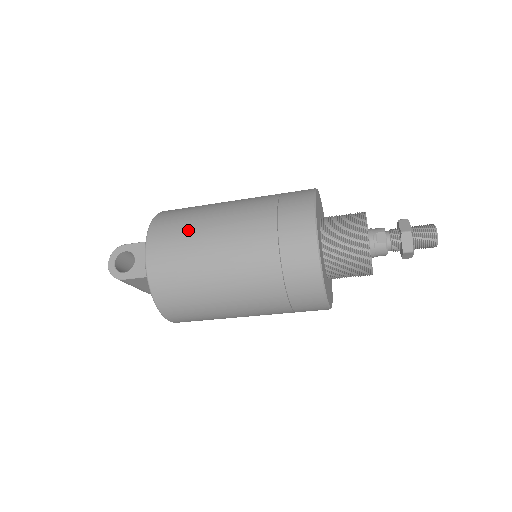
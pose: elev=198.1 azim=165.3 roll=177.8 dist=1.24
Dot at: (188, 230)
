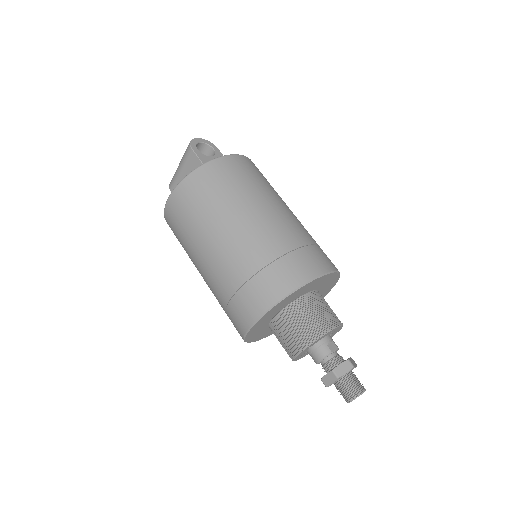
Dot at: (265, 183)
